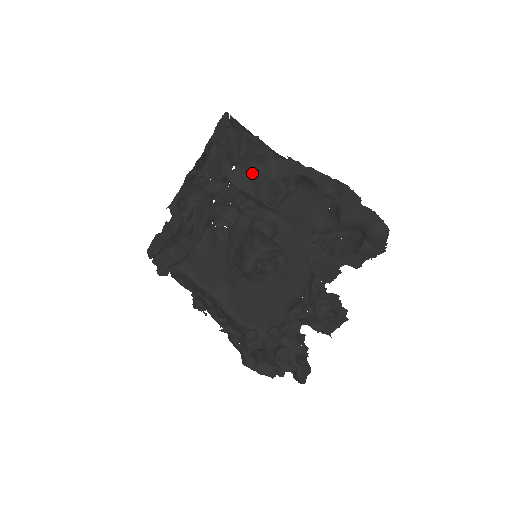
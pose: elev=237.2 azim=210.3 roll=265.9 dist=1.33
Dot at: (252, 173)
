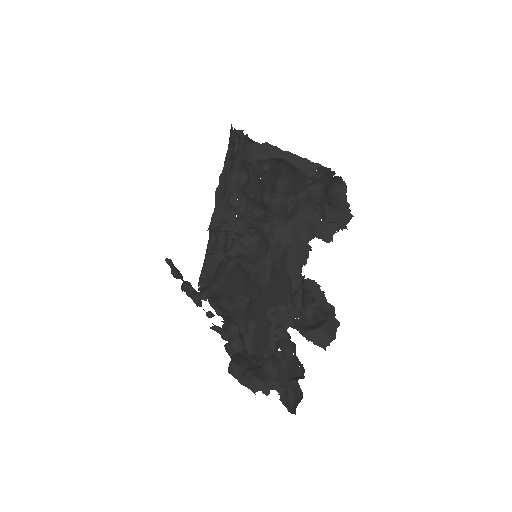
Dot at: (260, 180)
